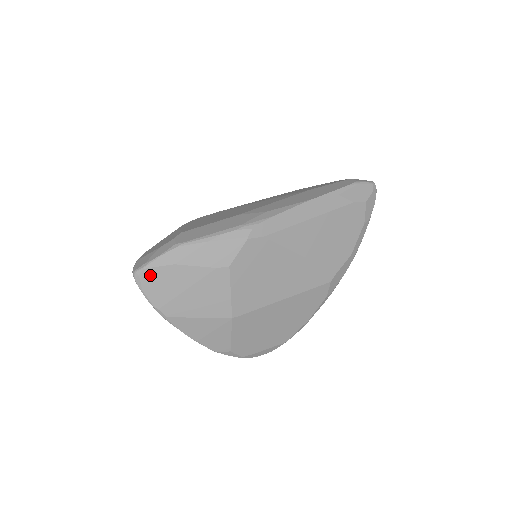
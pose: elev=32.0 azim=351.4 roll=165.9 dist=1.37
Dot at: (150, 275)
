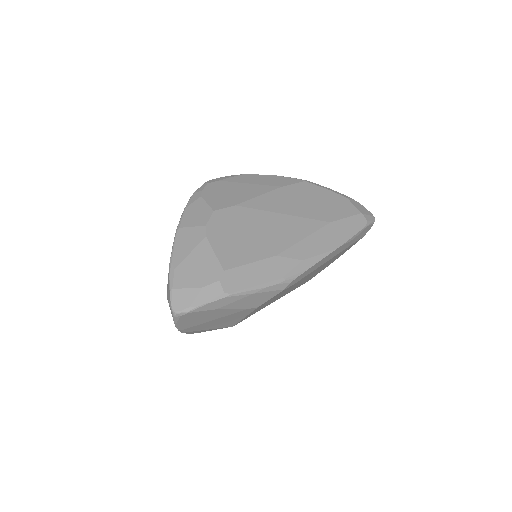
Dot at: (190, 315)
